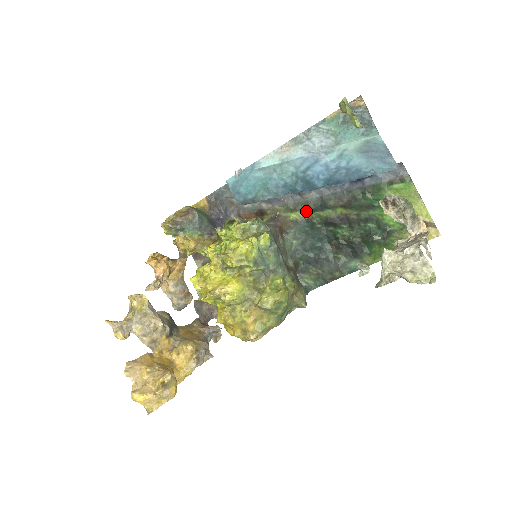
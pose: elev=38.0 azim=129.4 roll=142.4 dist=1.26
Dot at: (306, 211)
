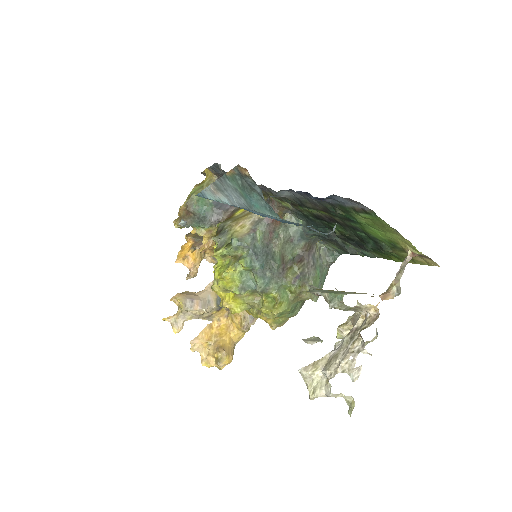
Dot at: (292, 204)
